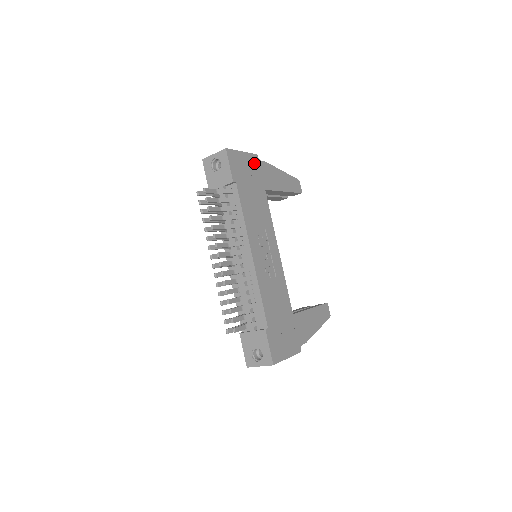
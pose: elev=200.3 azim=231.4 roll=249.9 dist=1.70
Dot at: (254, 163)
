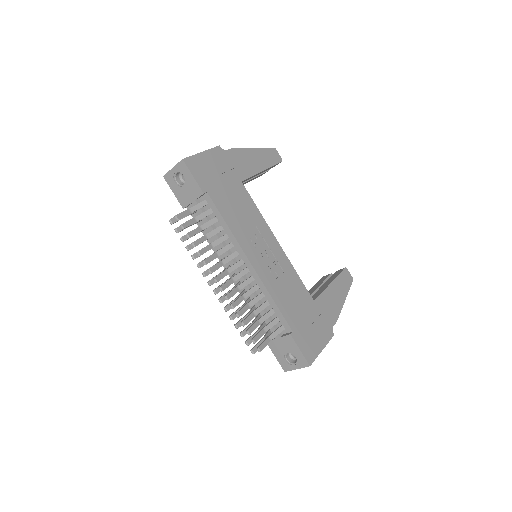
Dot at: (219, 158)
